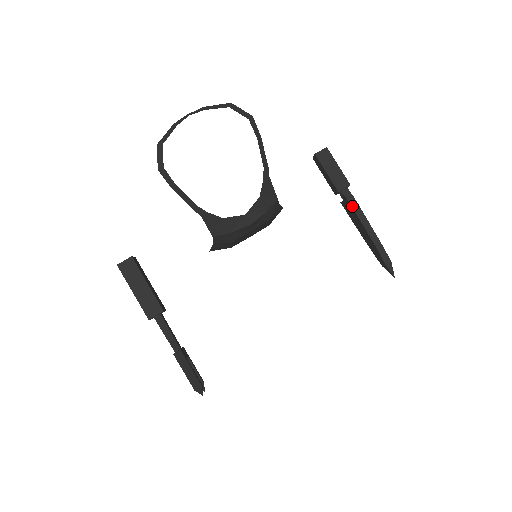
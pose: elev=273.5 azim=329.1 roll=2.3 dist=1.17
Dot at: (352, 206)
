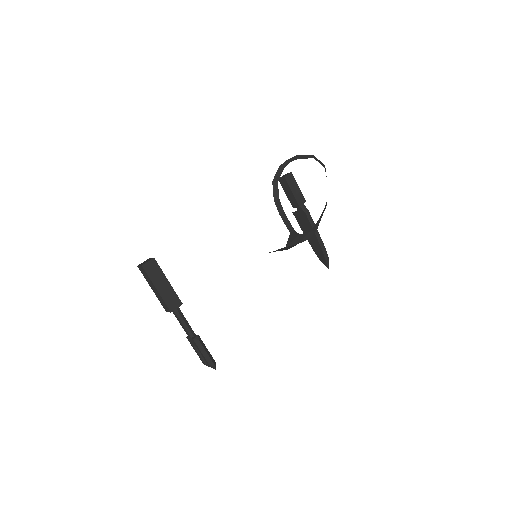
Dot at: (308, 217)
